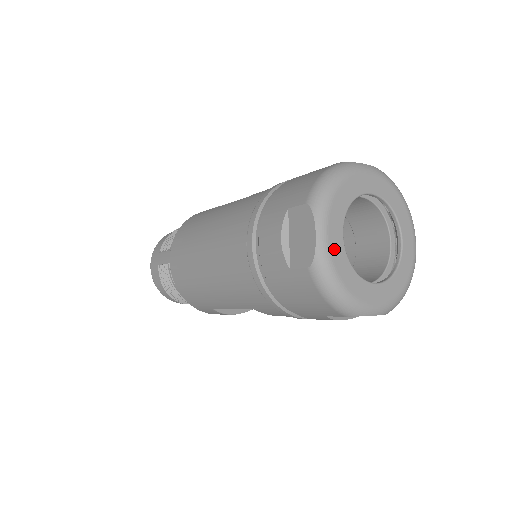
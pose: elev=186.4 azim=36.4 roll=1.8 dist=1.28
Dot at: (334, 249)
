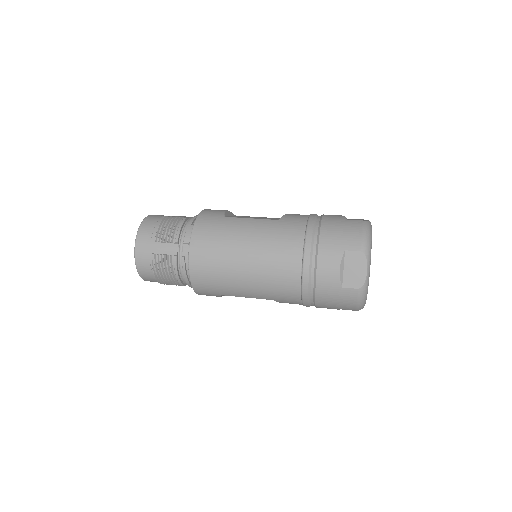
Dot at: occluded
